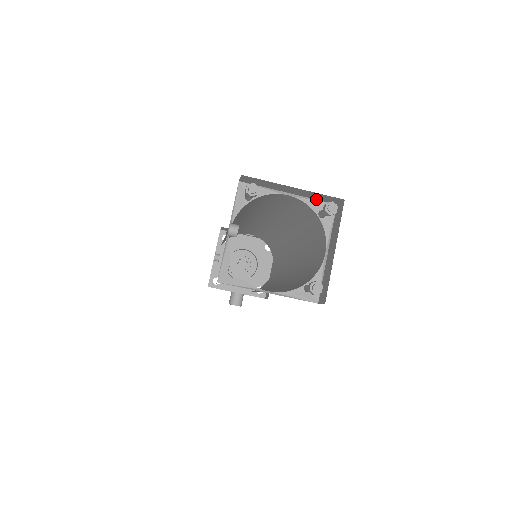
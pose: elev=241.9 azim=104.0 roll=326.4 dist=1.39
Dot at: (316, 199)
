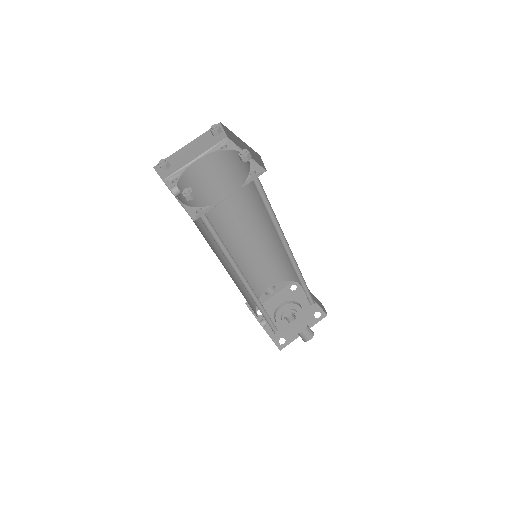
Dot at: (213, 146)
